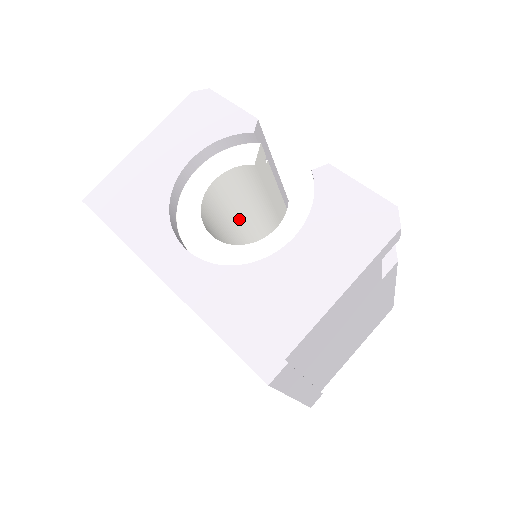
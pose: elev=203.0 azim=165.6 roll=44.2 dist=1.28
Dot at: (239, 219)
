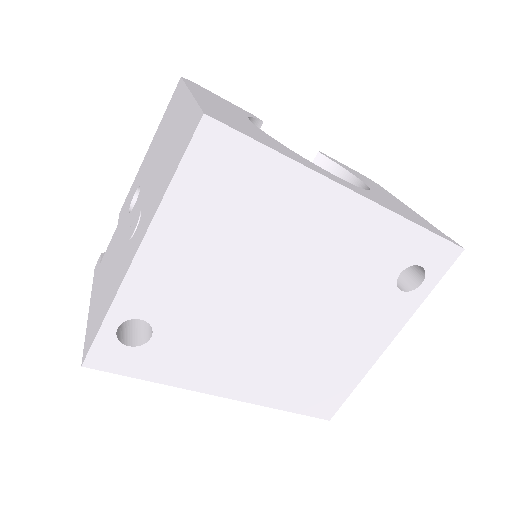
Dot at: occluded
